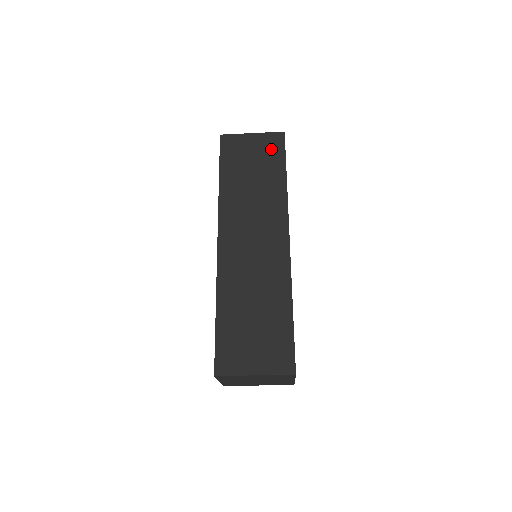
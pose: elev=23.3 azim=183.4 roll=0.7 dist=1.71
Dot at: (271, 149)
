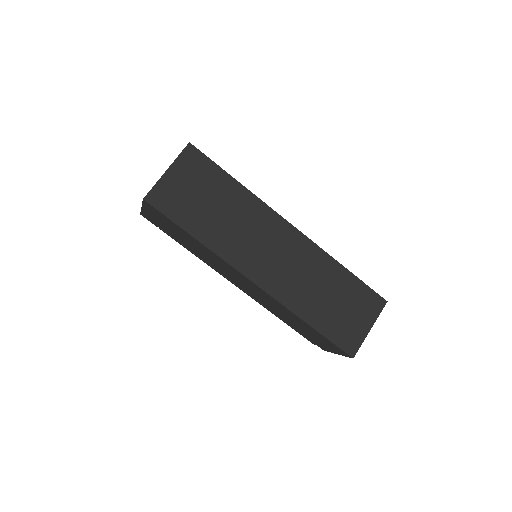
Dot at: (199, 169)
